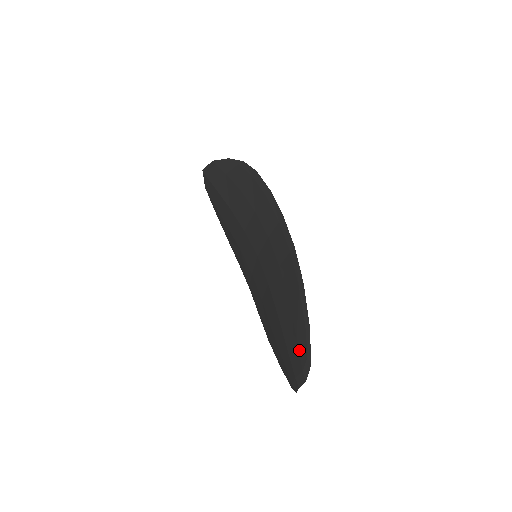
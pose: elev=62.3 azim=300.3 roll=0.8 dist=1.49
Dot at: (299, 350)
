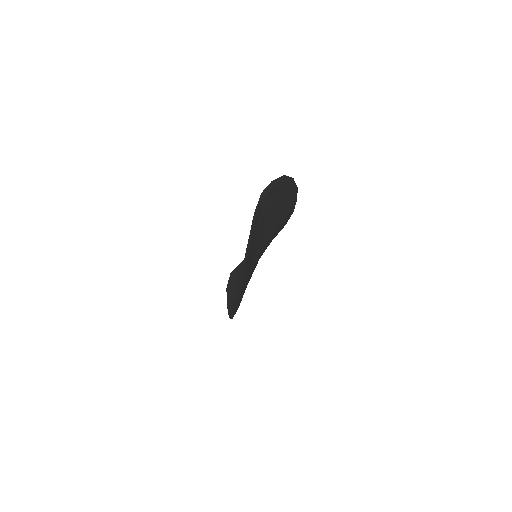
Dot at: occluded
